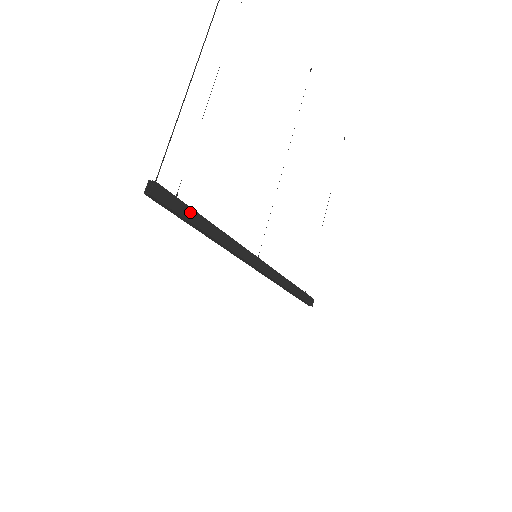
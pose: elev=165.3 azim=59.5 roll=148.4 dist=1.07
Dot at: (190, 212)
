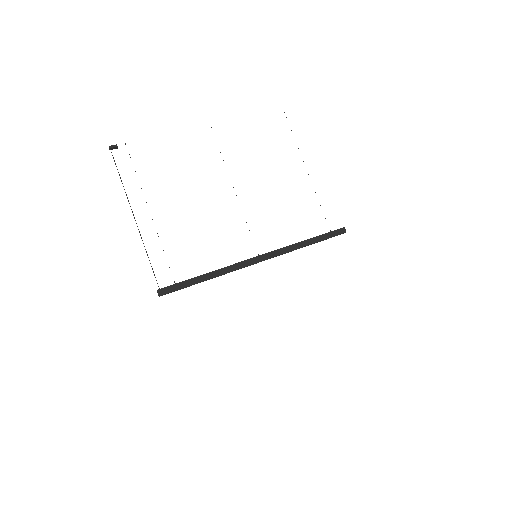
Dot at: (187, 282)
